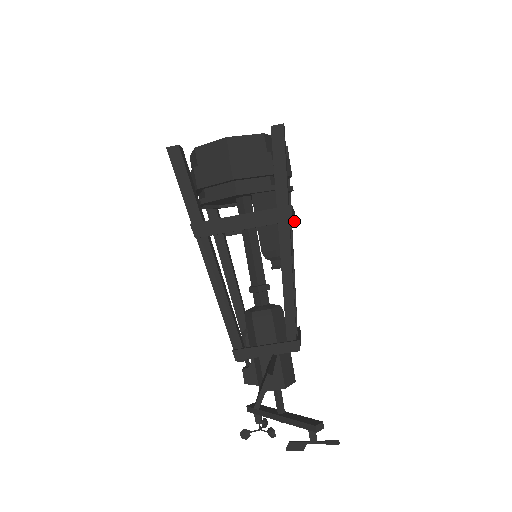
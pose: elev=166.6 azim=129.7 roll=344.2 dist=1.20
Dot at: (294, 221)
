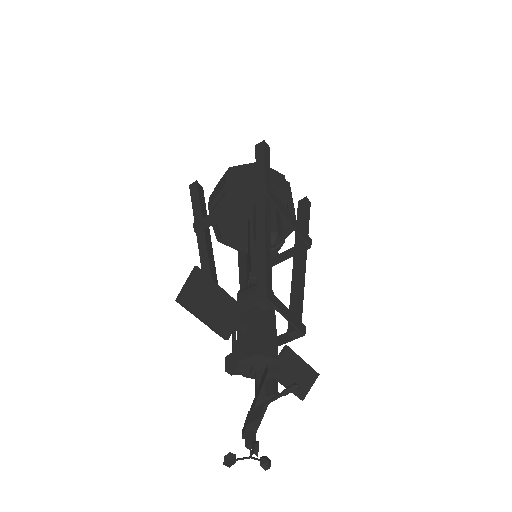
Dot at: (301, 234)
